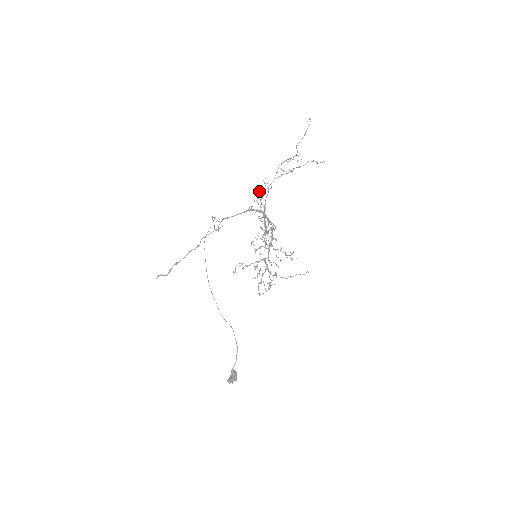
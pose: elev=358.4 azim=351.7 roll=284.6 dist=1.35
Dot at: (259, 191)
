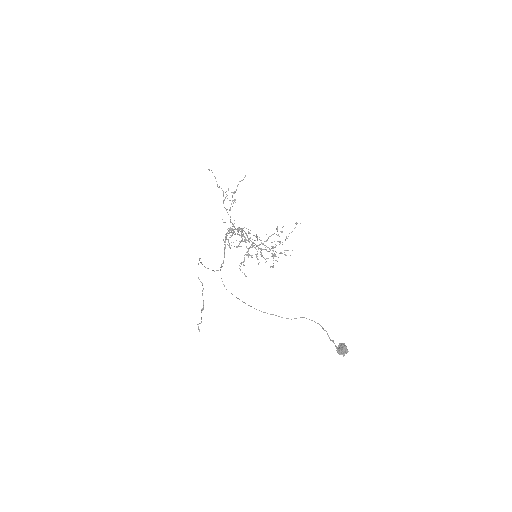
Dot at: occluded
